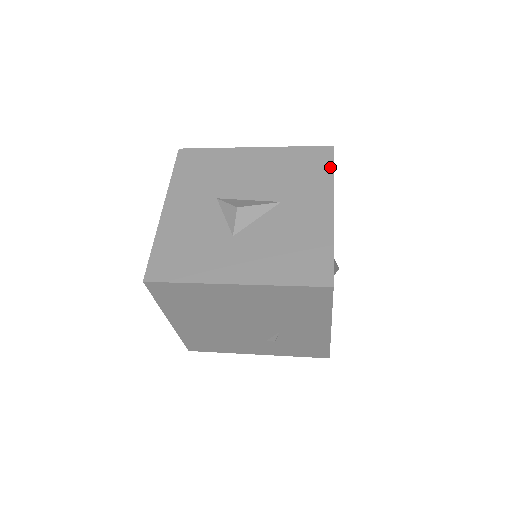
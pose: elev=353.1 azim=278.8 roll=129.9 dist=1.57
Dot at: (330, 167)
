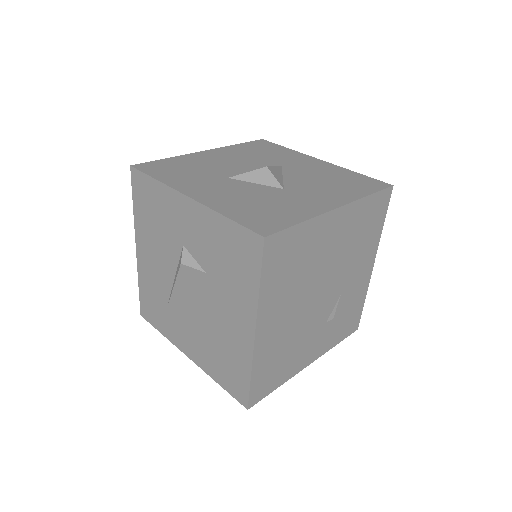
Dot at: (280, 146)
